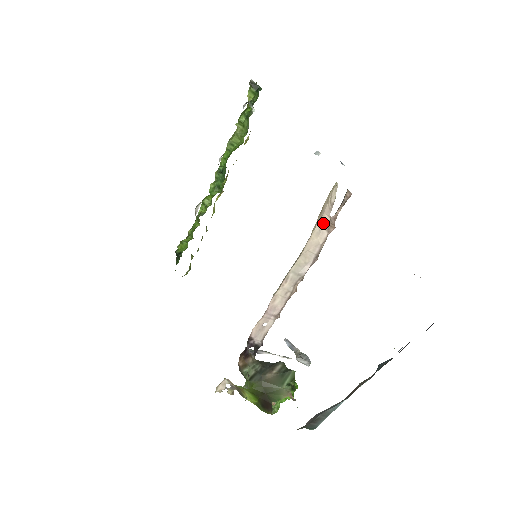
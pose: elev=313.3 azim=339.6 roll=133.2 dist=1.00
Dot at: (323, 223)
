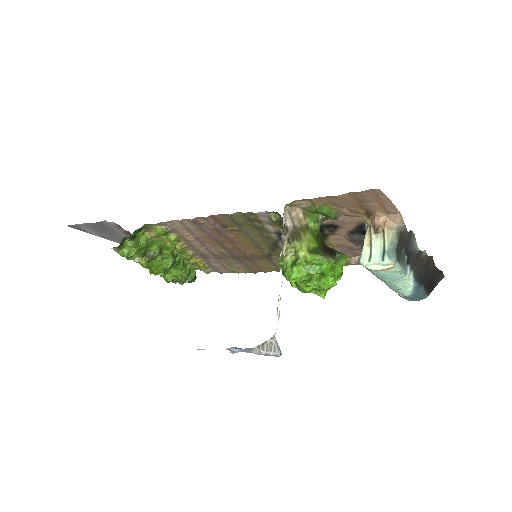
Dot at: occluded
